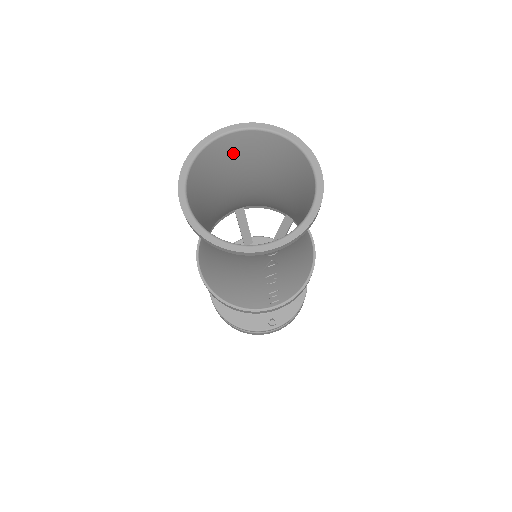
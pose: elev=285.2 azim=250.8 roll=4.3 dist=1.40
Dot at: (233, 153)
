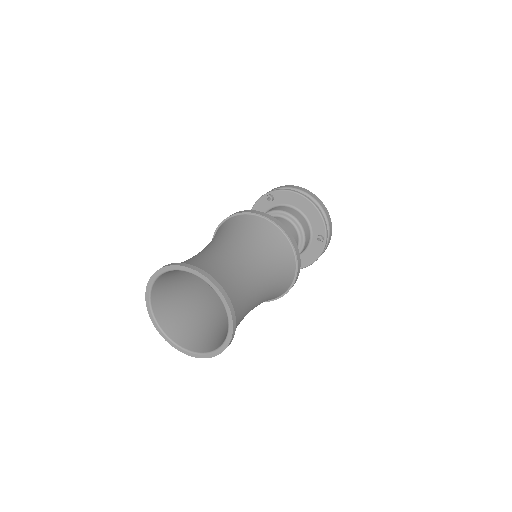
Dot at: occluded
